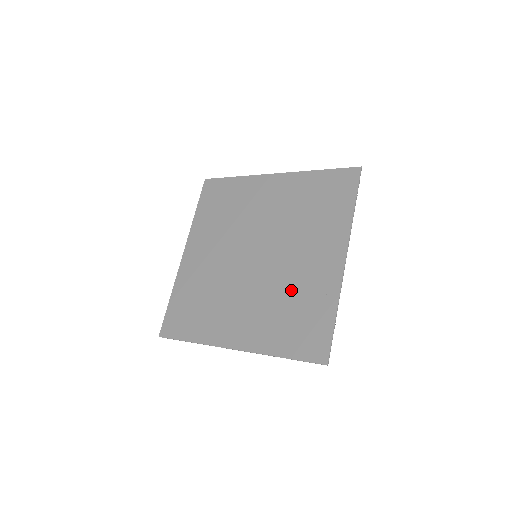
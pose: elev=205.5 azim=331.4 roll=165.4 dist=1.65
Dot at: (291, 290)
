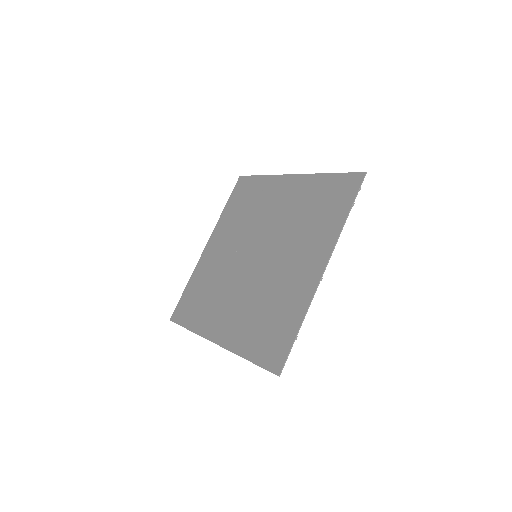
Dot at: (272, 294)
